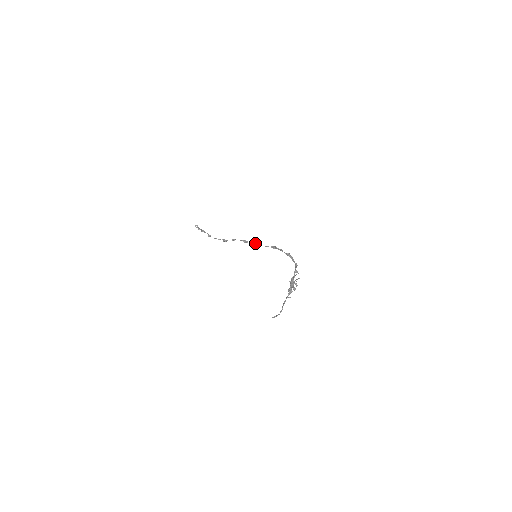
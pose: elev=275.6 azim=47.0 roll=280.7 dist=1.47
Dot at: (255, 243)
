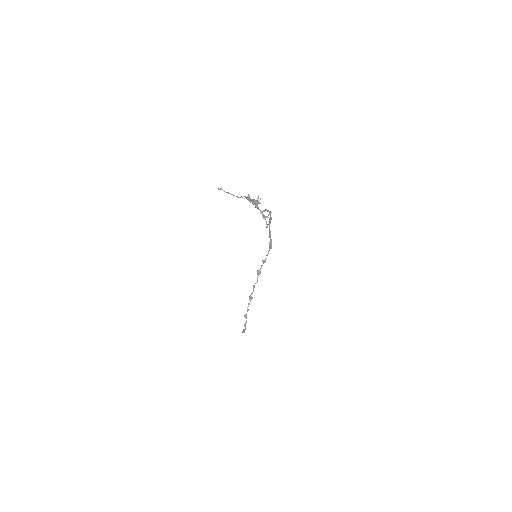
Dot at: occluded
